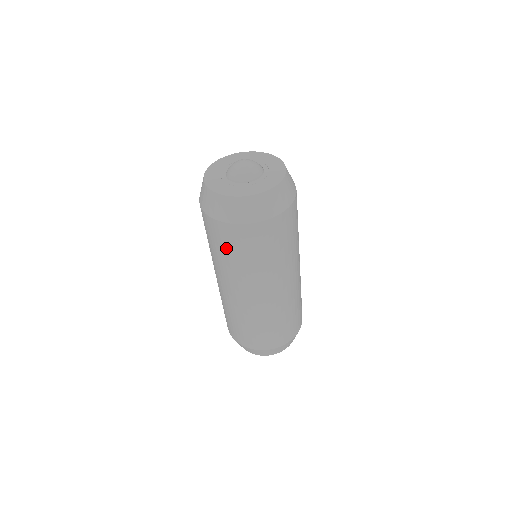
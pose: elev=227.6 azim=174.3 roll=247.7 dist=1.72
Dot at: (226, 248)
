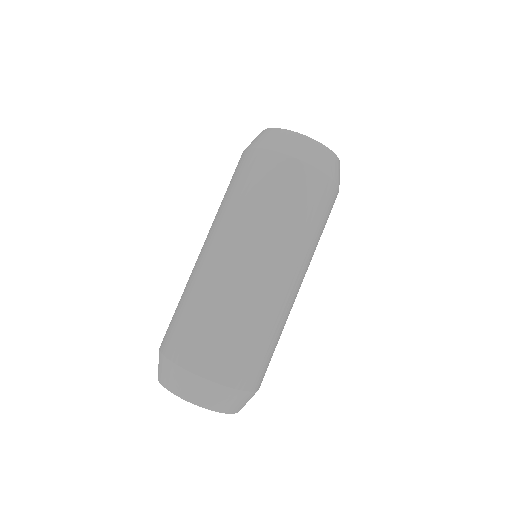
Dot at: (272, 191)
